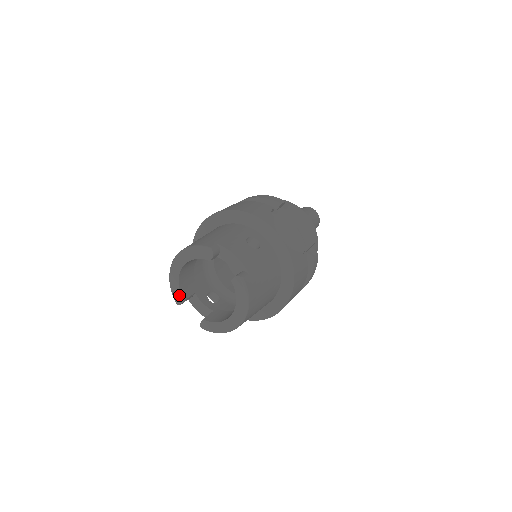
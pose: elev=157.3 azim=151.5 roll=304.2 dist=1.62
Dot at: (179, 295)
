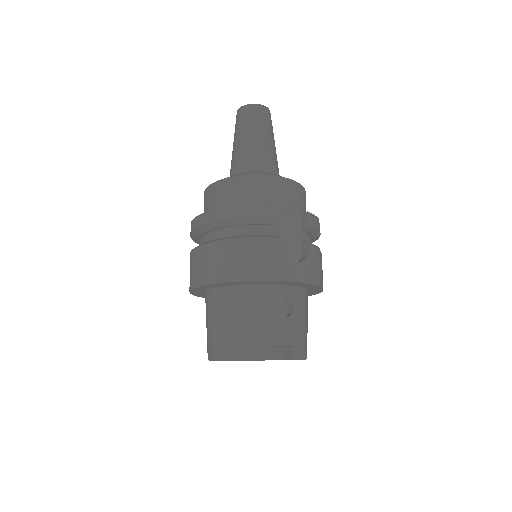
Dot at: occluded
